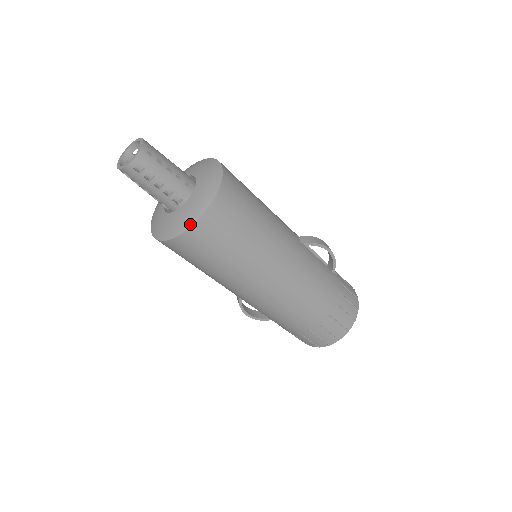
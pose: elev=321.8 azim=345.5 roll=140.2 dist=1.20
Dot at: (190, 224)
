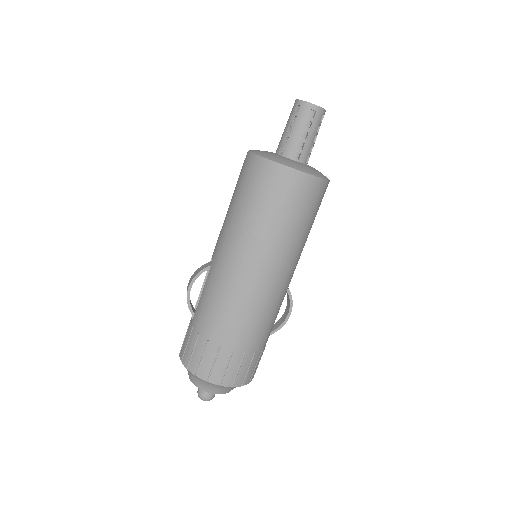
Dot at: (299, 169)
